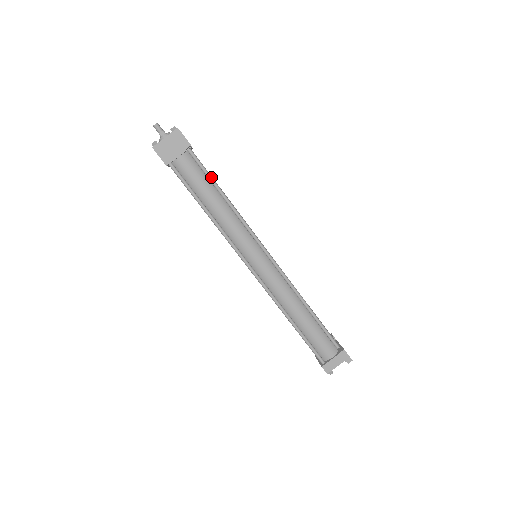
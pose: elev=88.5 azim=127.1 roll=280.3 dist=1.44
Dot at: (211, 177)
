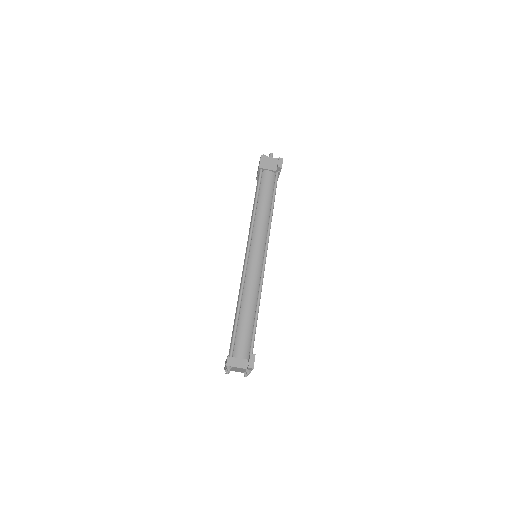
Dot at: (275, 193)
